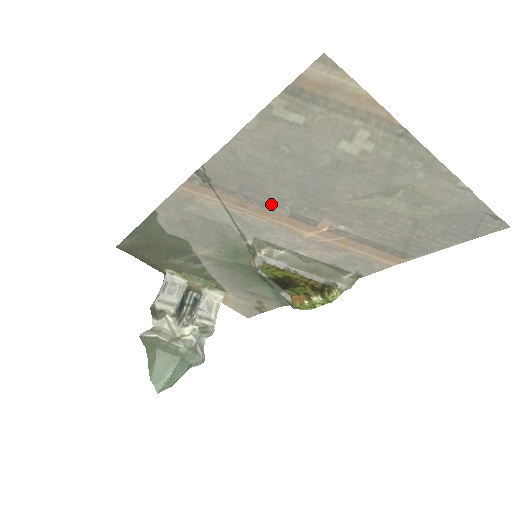
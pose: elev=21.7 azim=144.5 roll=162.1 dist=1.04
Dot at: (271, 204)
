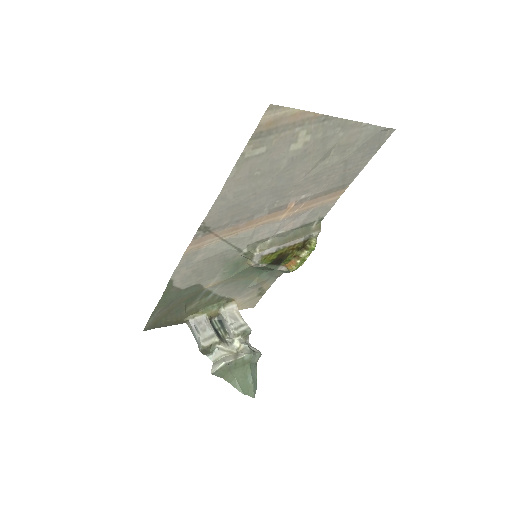
Dot at: (254, 214)
